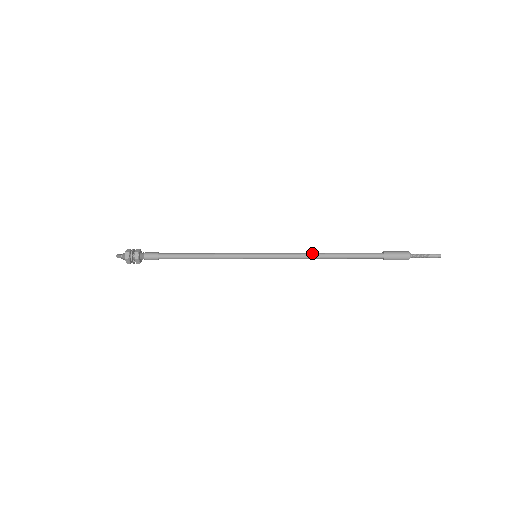
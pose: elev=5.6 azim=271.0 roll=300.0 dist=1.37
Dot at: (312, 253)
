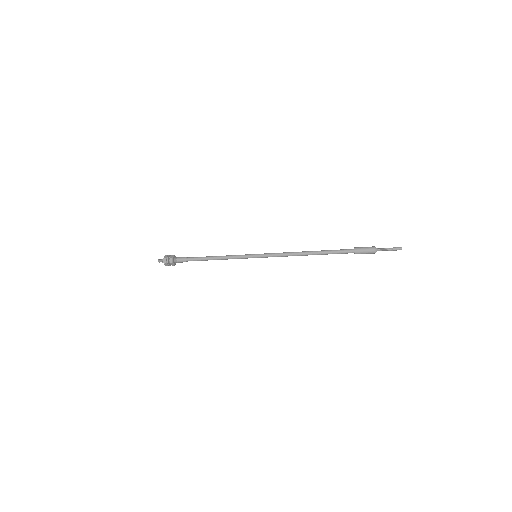
Dot at: (298, 252)
